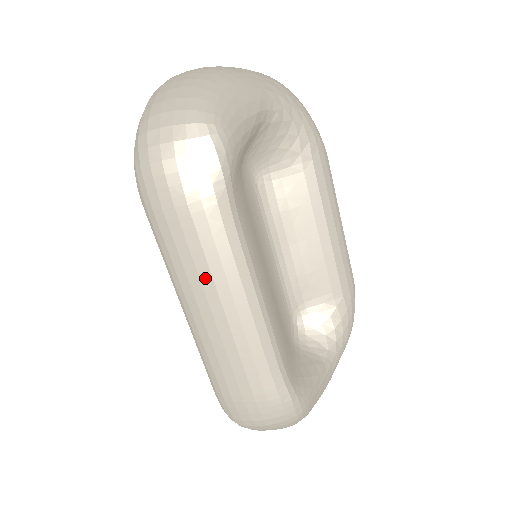
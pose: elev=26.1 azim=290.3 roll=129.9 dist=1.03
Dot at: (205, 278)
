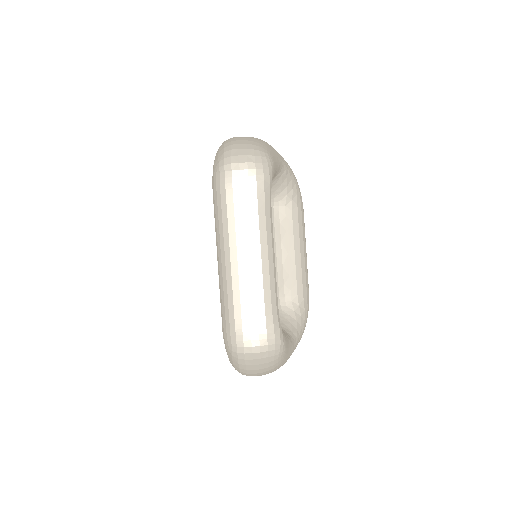
Dot at: (247, 234)
